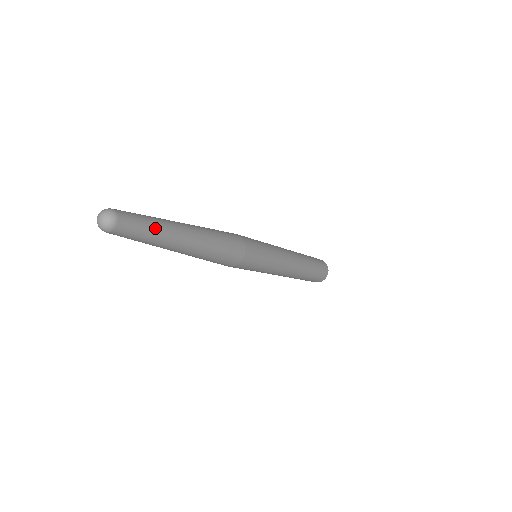
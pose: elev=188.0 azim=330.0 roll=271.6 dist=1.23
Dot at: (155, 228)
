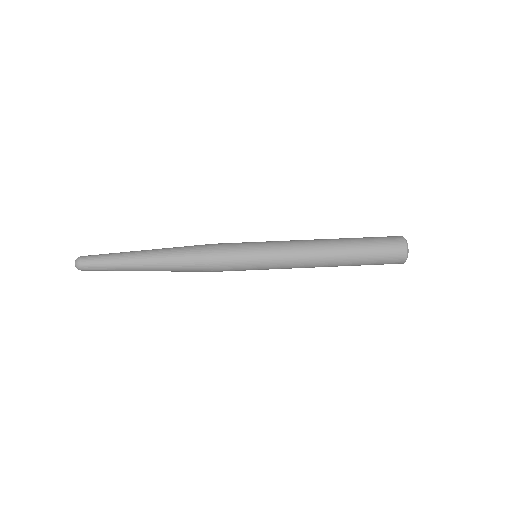
Dot at: occluded
